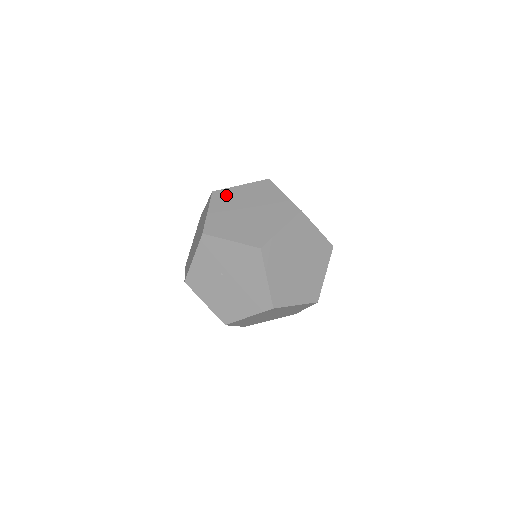
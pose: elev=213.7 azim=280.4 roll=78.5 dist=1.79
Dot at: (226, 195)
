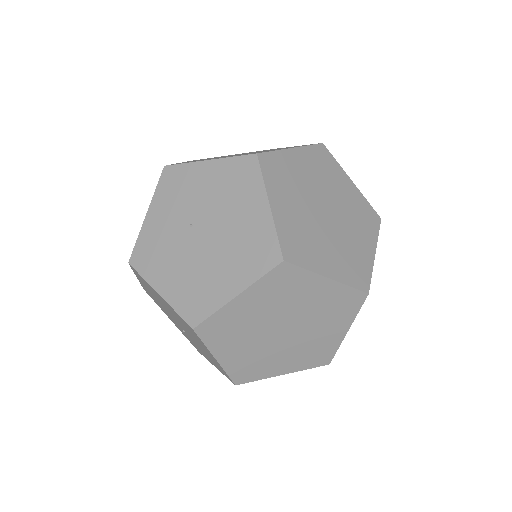
Dot at: occluded
